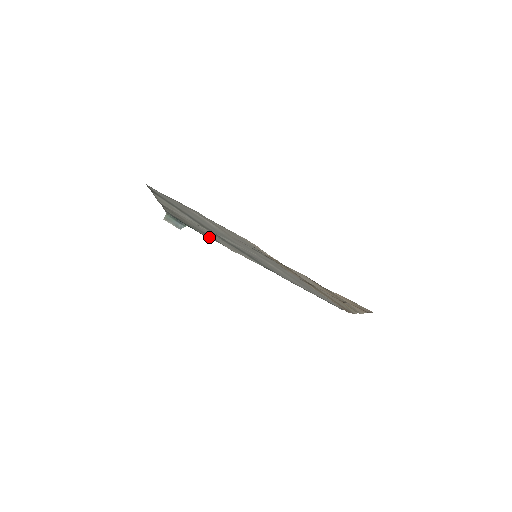
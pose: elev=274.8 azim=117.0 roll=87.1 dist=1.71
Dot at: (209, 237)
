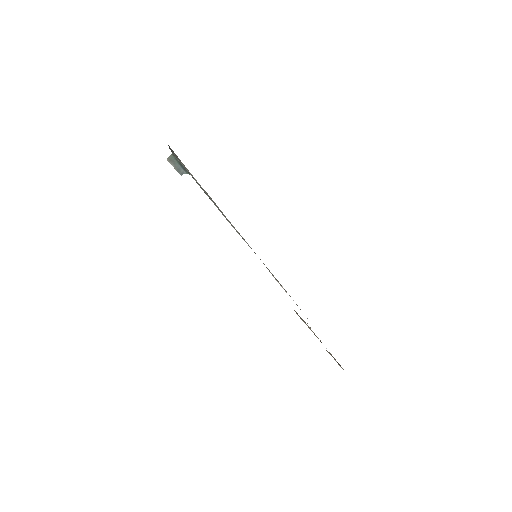
Dot at: occluded
